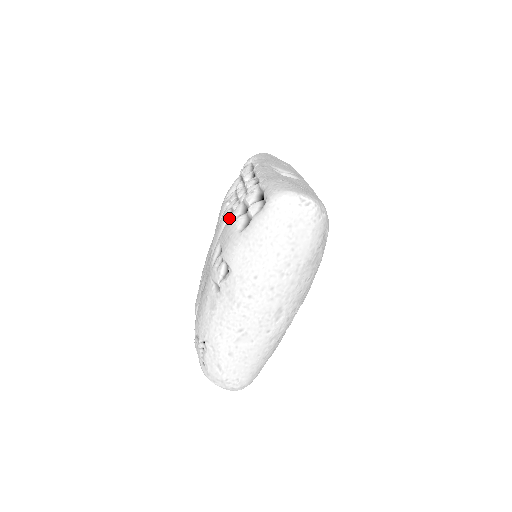
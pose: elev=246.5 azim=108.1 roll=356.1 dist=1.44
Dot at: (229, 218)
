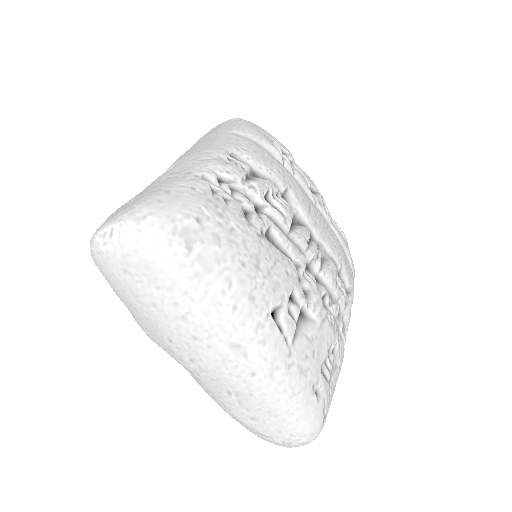
Dot at: occluded
